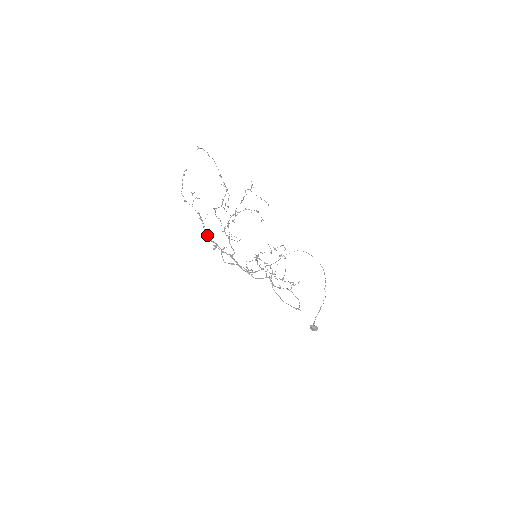
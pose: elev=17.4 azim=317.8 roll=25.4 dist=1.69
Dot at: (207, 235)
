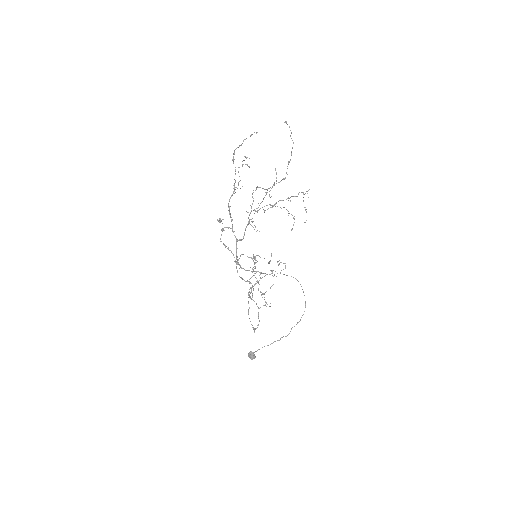
Dot at: occluded
